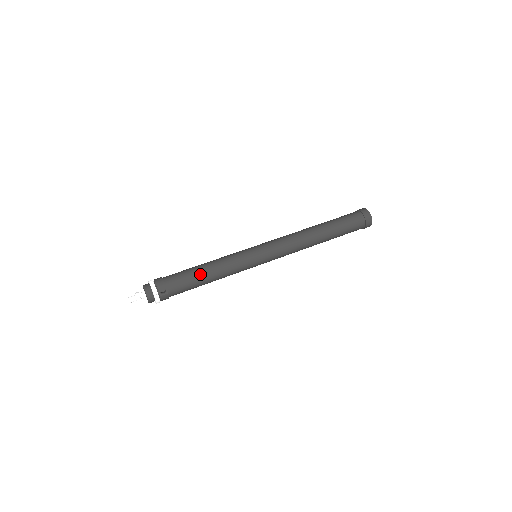
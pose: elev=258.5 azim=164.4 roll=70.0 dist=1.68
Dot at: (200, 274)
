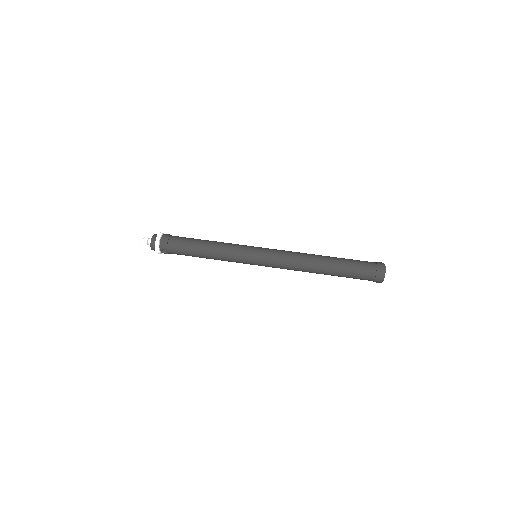
Dot at: (198, 254)
